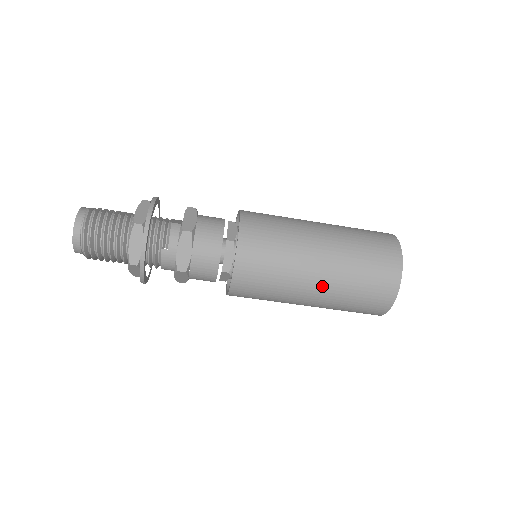
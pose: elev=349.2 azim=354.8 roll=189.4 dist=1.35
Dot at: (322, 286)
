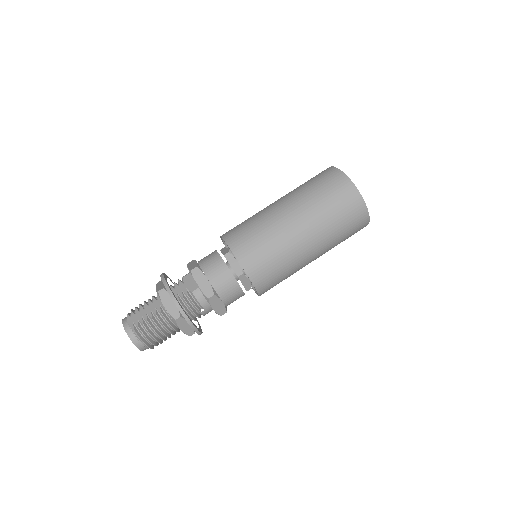
Dot at: (318, 254)
